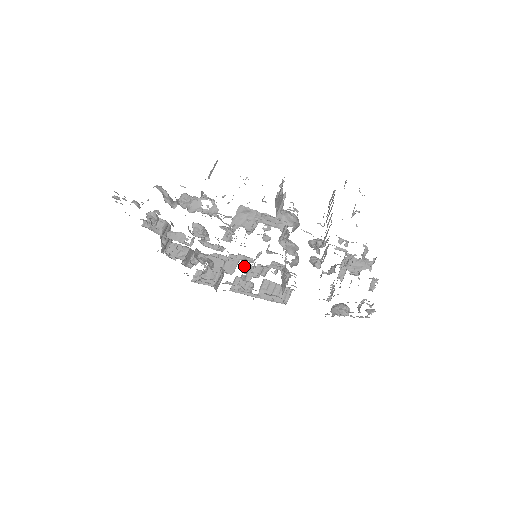
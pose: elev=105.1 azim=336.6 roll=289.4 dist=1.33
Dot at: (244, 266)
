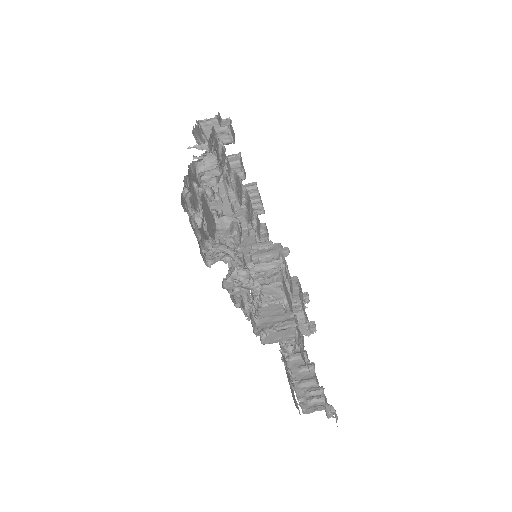
Dot at: occluded
